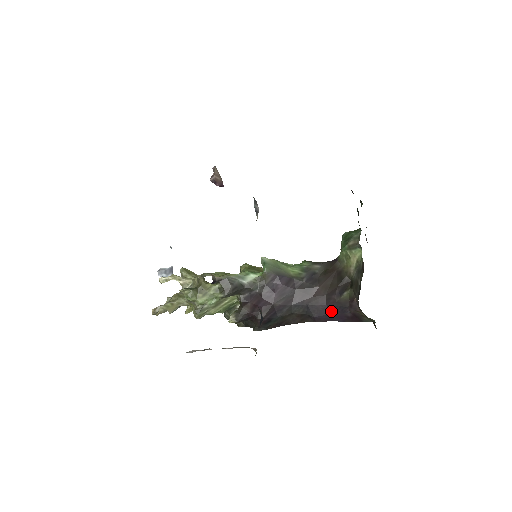
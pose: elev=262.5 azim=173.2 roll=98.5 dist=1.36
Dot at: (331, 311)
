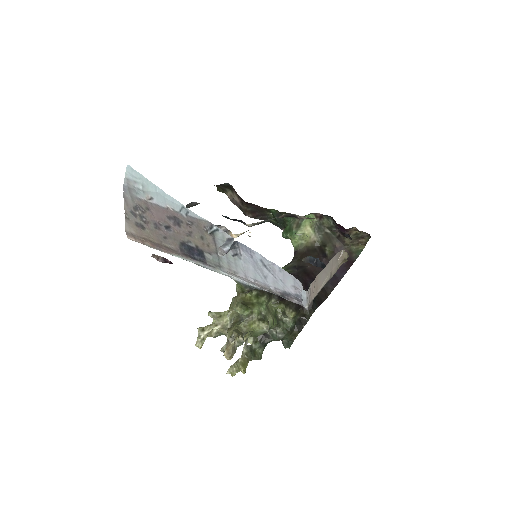
Dot at: occluded
